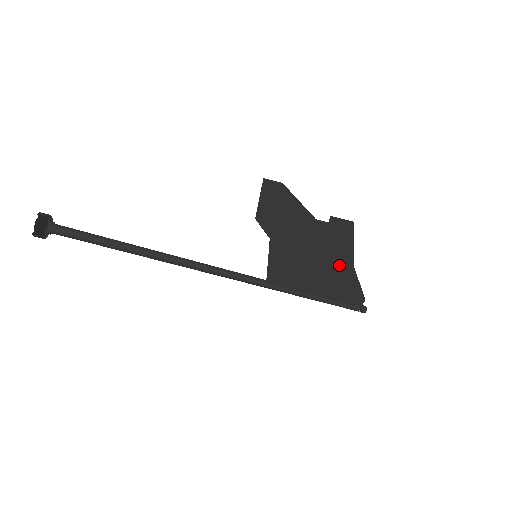
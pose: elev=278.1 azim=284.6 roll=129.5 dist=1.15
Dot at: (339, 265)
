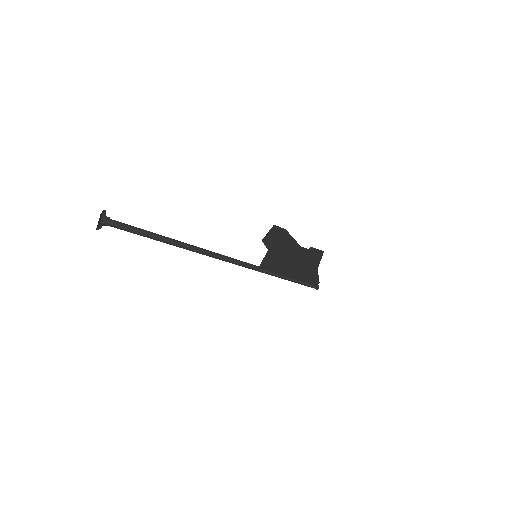
Dot at: (308, 267)
